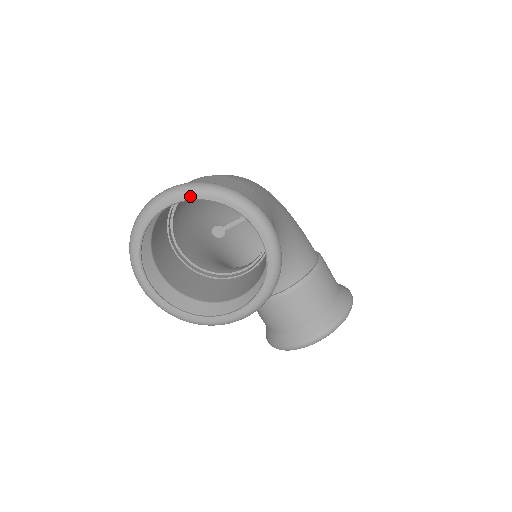
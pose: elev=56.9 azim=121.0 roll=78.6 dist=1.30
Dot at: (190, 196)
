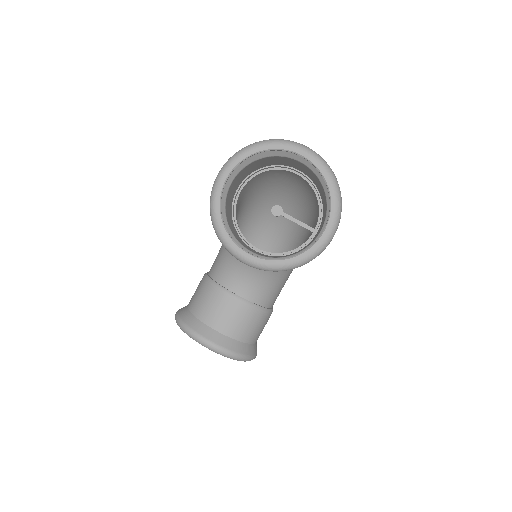
Dot at: (321, 168)
